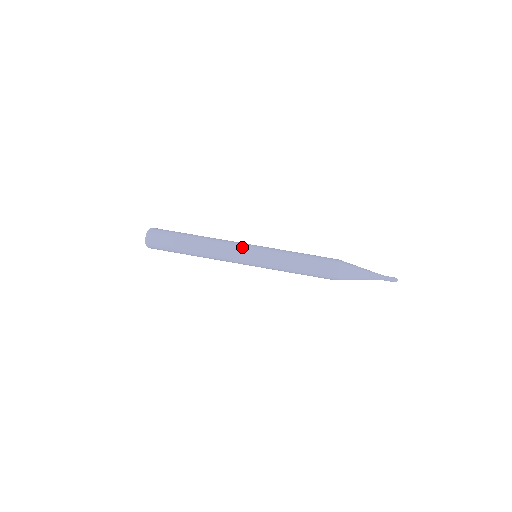
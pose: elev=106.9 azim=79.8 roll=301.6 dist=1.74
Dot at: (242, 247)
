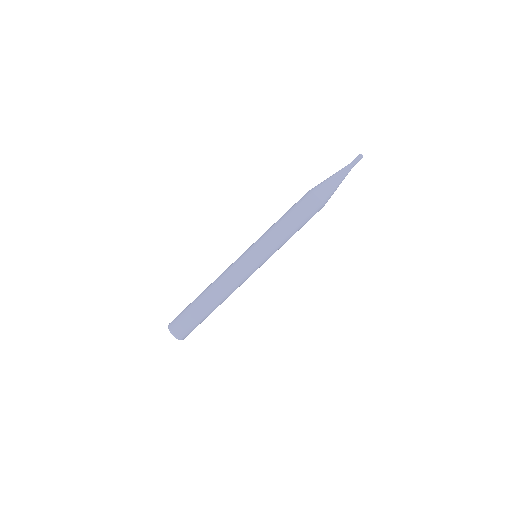
Dot at: (249, 271)
